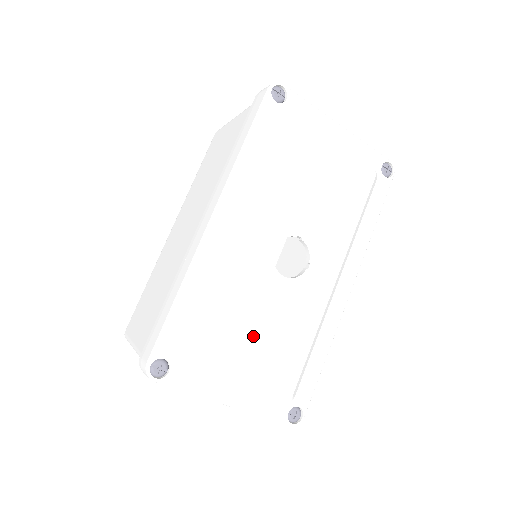
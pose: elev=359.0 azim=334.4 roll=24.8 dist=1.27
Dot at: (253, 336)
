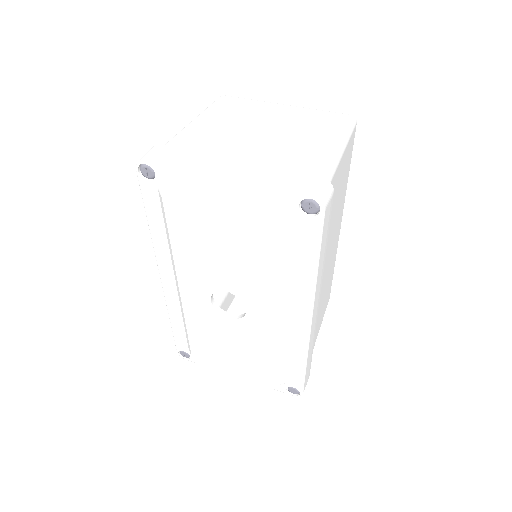
Dot at: (227, 350)
